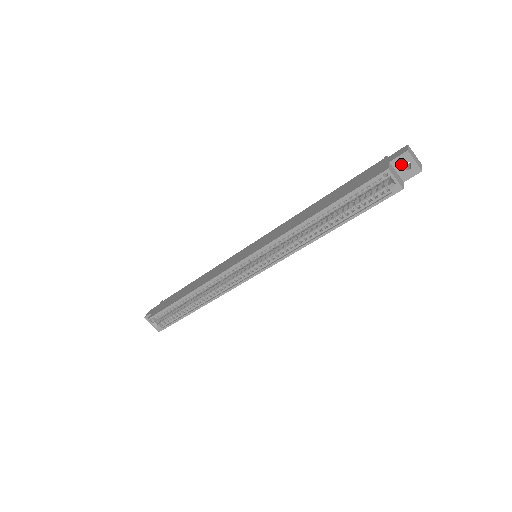
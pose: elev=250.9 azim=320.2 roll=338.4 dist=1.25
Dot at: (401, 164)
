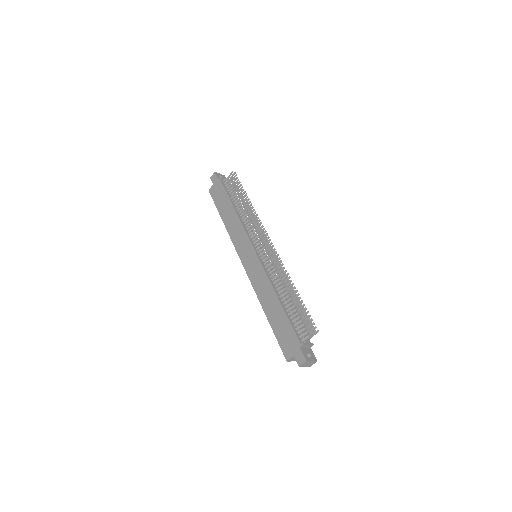
Dot at: occluded
